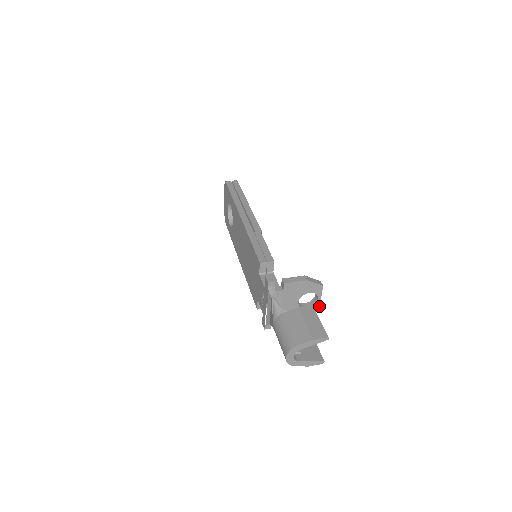
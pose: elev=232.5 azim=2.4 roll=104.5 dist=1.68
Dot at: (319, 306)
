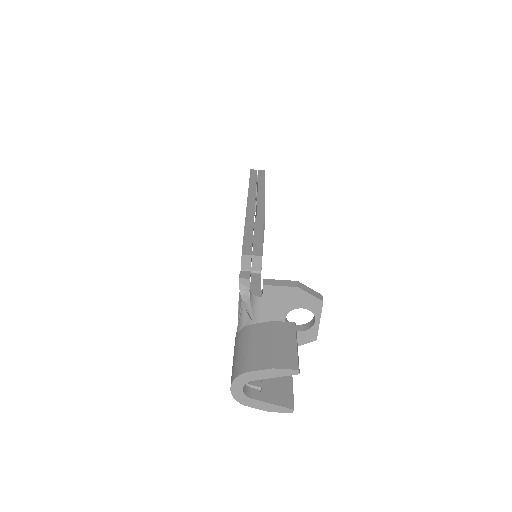
Dot at: (317, 332)
